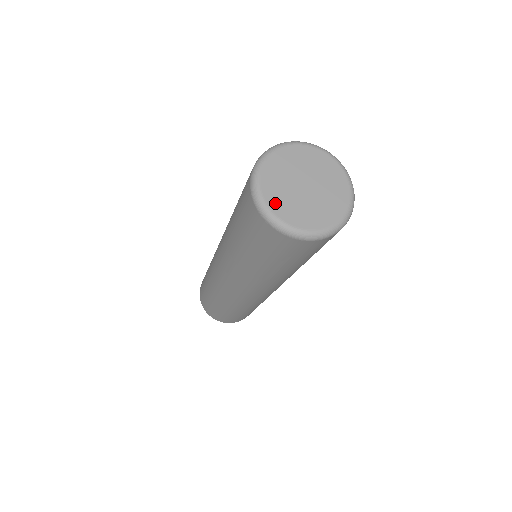
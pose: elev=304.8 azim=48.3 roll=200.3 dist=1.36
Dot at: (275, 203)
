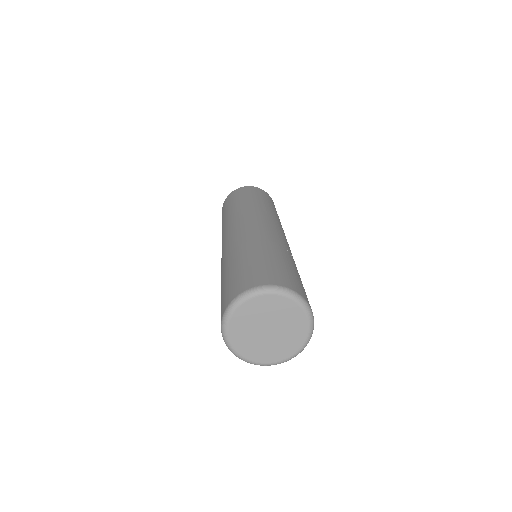
Dot at: (235, 334)
